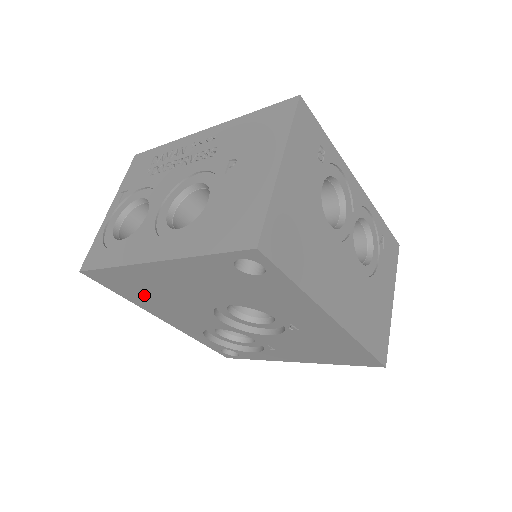
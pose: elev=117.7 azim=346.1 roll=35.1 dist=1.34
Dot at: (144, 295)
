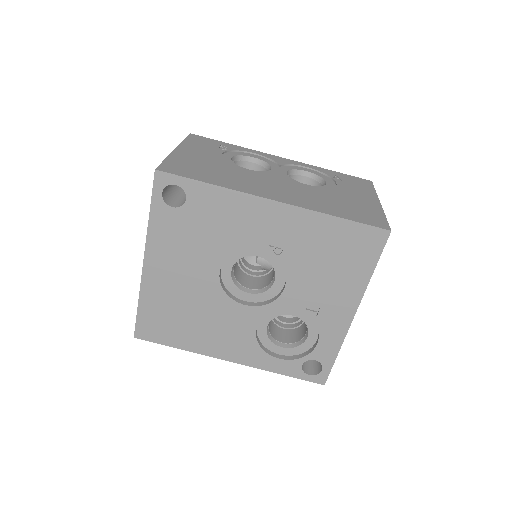
Dot at: (182, 326)
